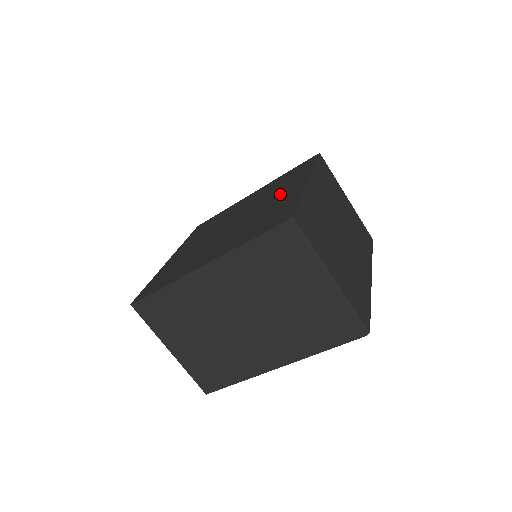
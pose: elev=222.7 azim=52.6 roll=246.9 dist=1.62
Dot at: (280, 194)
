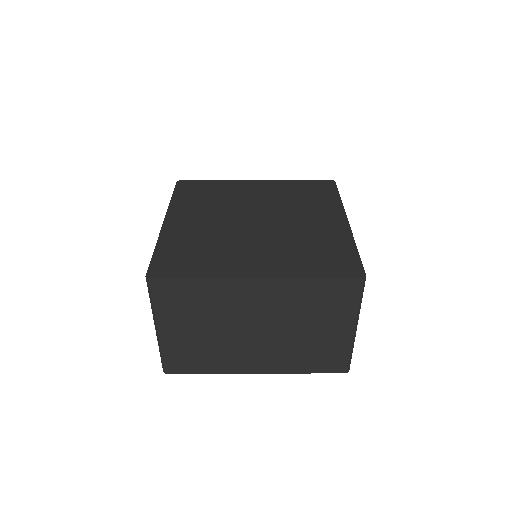
Dot at: (315, 219)
